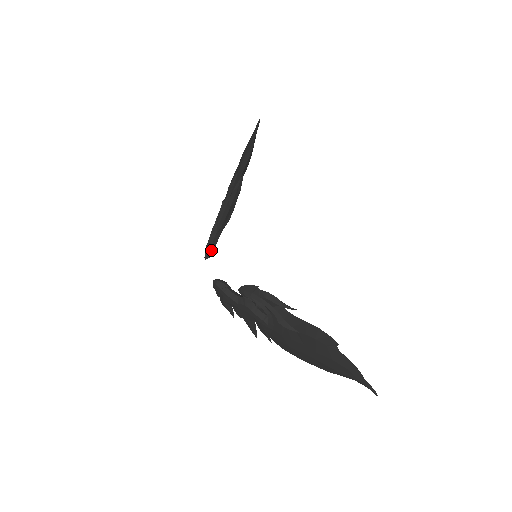
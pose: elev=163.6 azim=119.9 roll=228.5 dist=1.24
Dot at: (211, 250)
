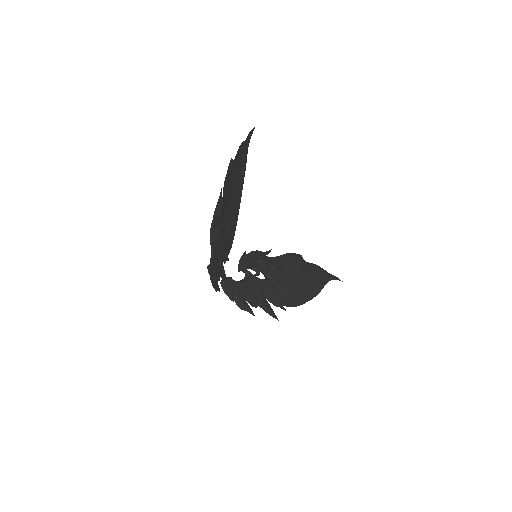
Dot at: (227, 278)
